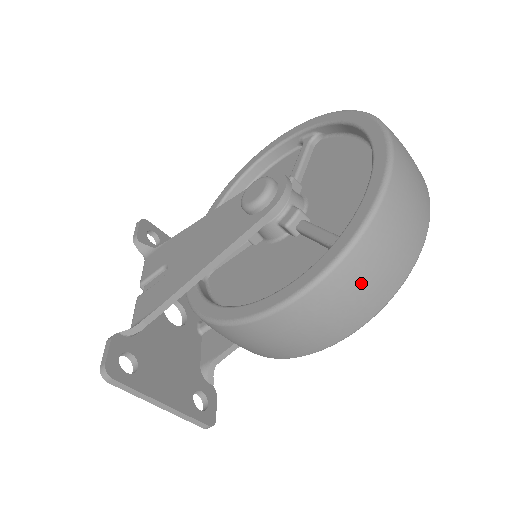
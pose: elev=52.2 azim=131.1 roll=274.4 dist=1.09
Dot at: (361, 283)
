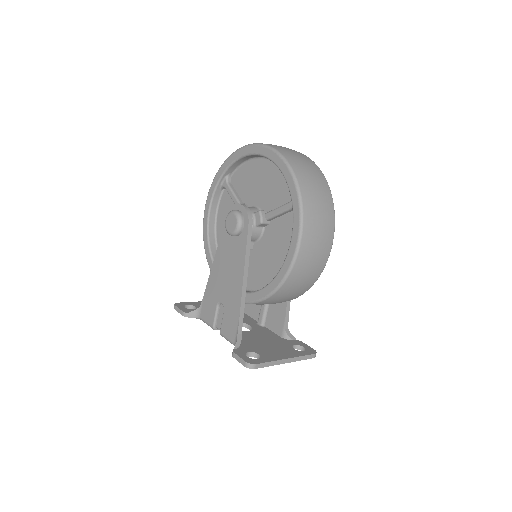
Dot at: (318, 210)
